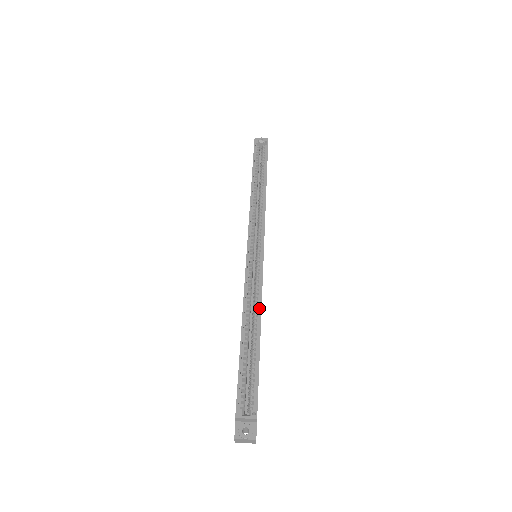
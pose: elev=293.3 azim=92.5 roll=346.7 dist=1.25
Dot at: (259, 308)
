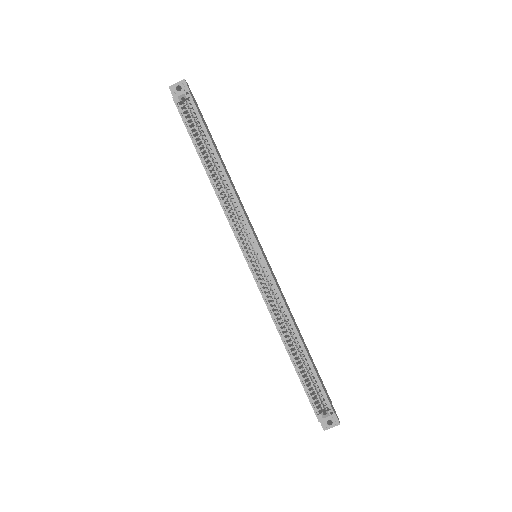
Dot at: (290, 320)
